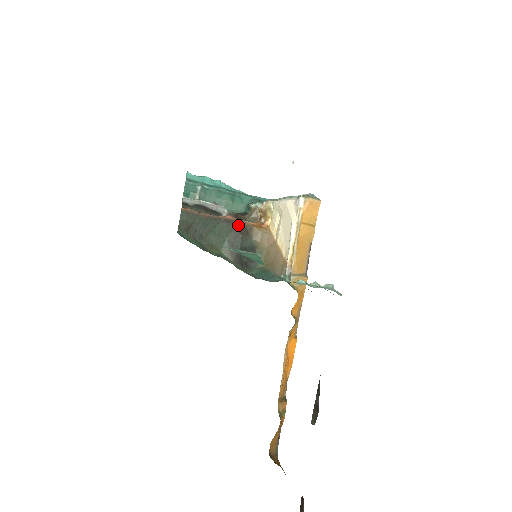
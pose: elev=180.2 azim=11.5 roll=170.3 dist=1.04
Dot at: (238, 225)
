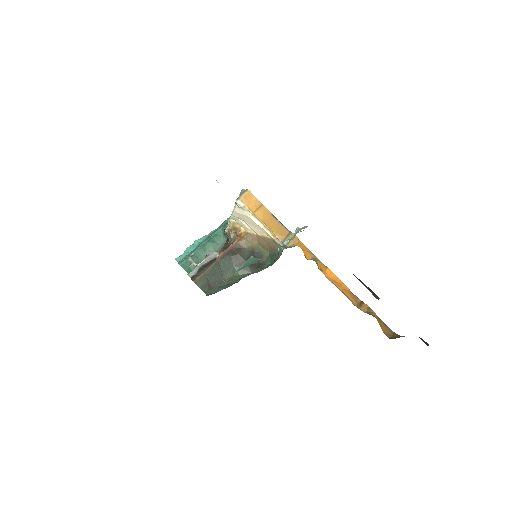
Dot at: (230, 252)
